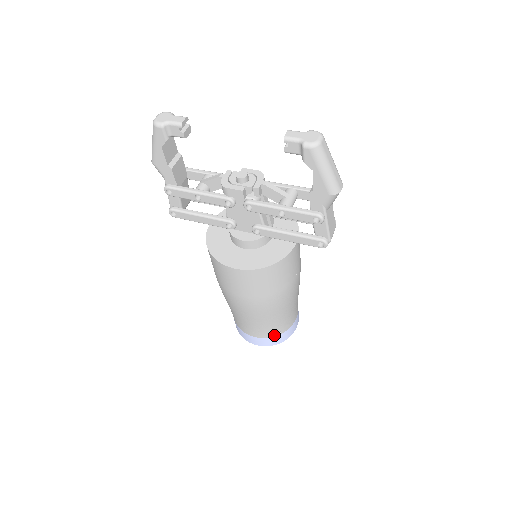
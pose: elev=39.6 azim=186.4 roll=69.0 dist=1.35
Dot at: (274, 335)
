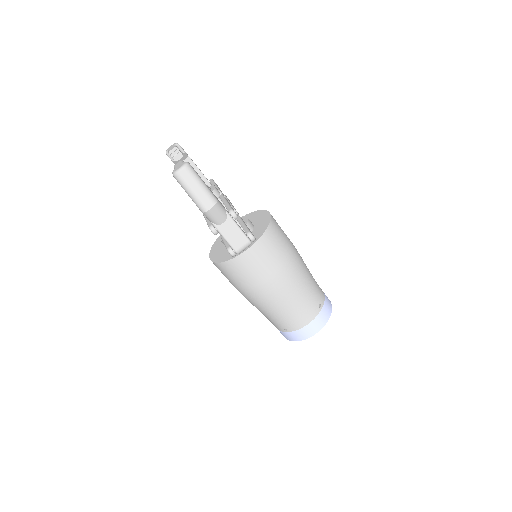
Dot at: (284, 330)
